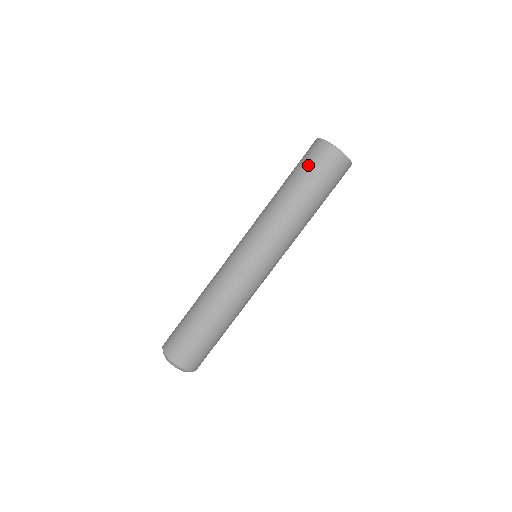
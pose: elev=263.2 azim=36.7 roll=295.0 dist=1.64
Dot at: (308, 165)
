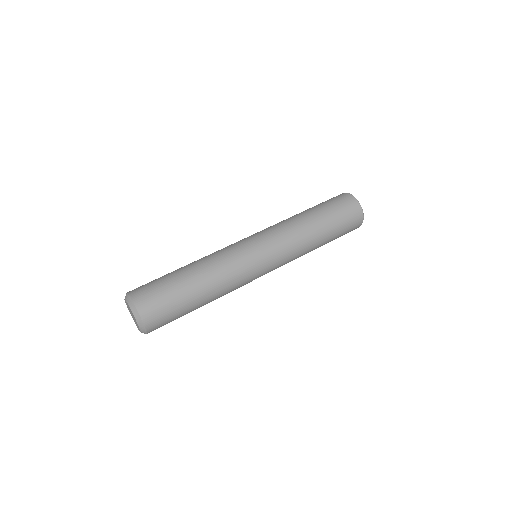
Dot at: occluded
